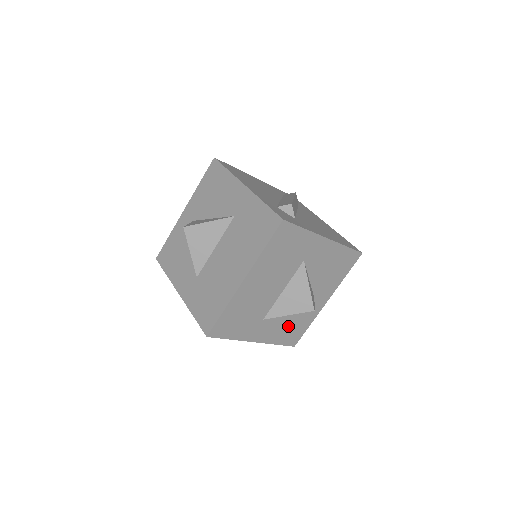
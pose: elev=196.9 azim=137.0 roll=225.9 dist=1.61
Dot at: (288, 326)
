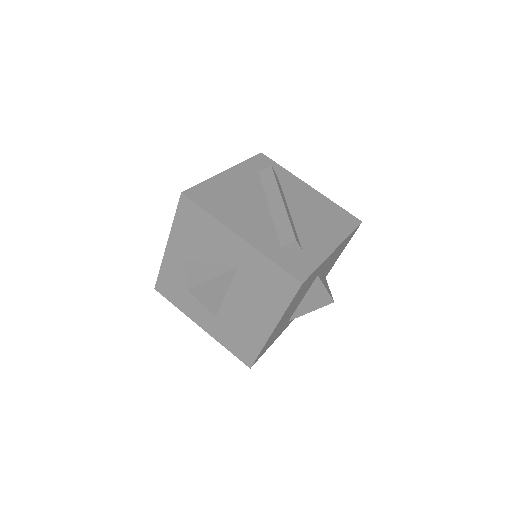
Dot at: occluded
